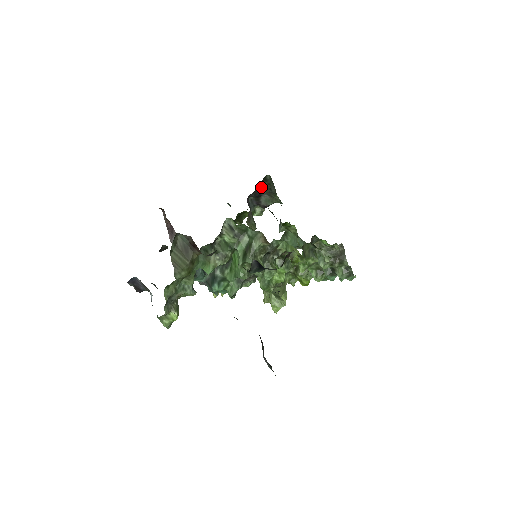
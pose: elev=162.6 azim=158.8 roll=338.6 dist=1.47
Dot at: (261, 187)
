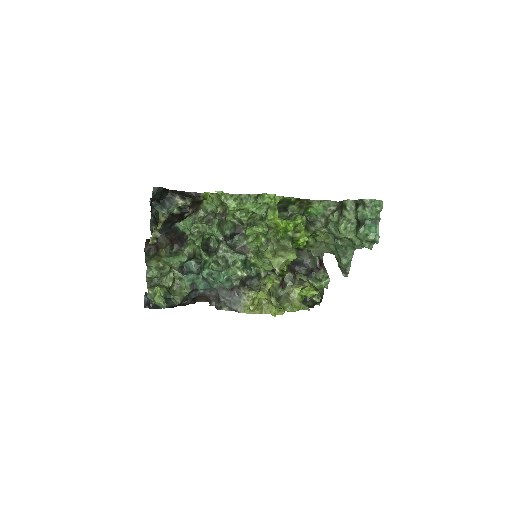
Dot at: (297, 258)
